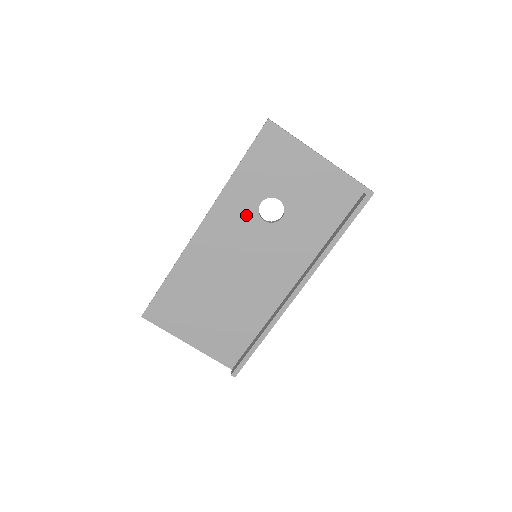
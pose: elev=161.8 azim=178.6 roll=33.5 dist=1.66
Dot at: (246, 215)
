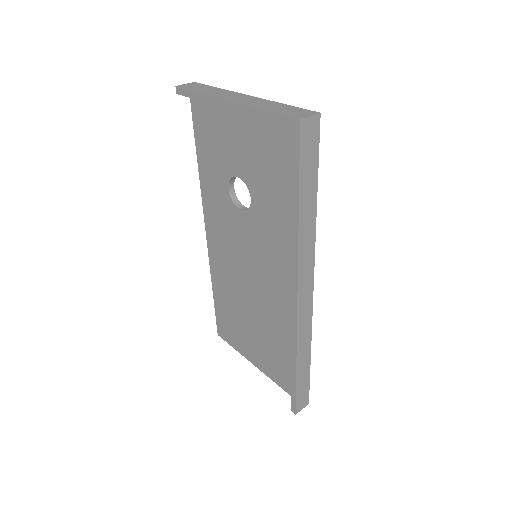
Dot at: (226, 208)
